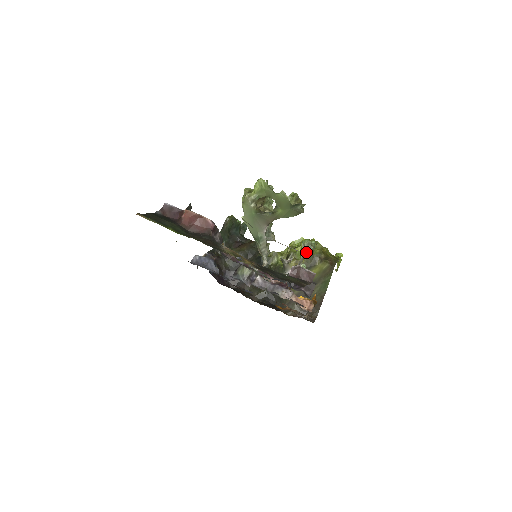
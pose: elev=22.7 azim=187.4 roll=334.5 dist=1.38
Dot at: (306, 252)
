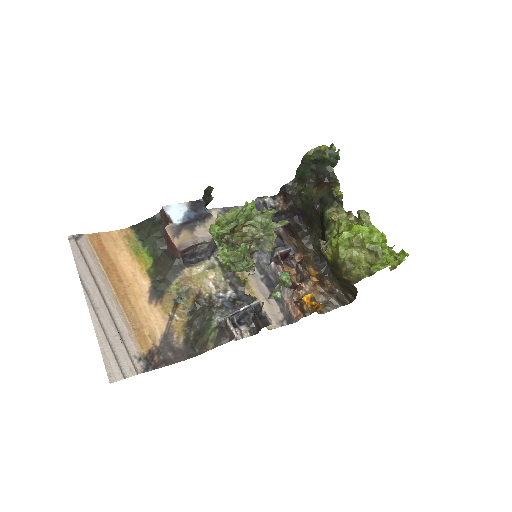
Dot at: (281, 285)
